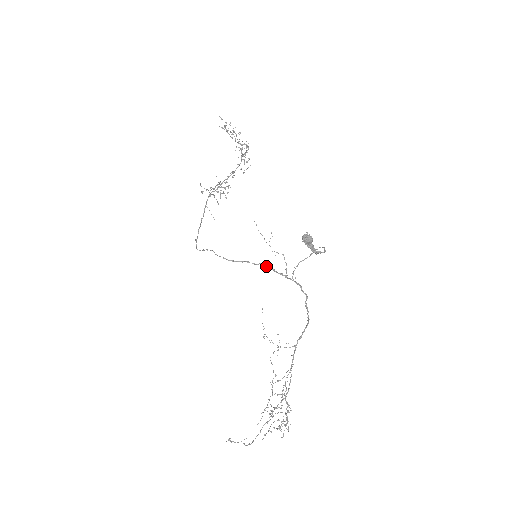
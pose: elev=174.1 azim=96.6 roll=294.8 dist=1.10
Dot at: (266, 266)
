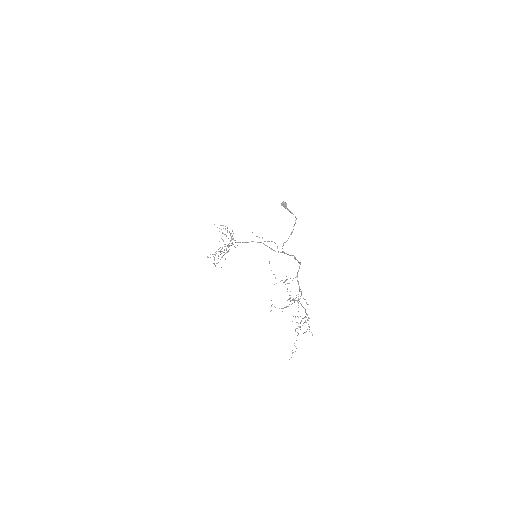
Dot at: occluded
